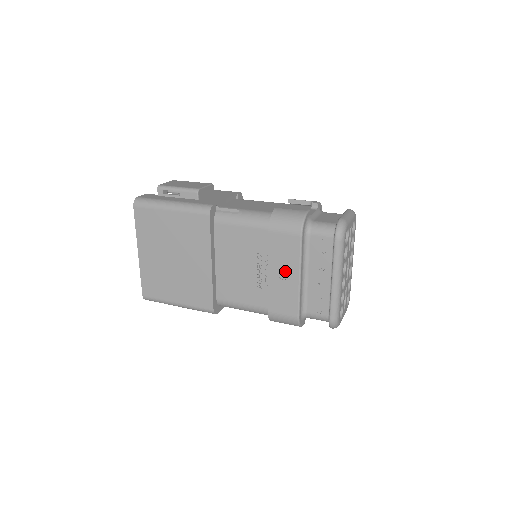
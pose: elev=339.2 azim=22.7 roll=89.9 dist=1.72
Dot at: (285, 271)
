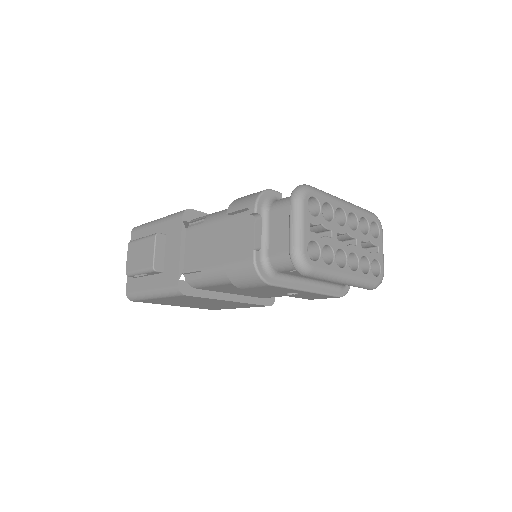
Dot at: (290, 293)
